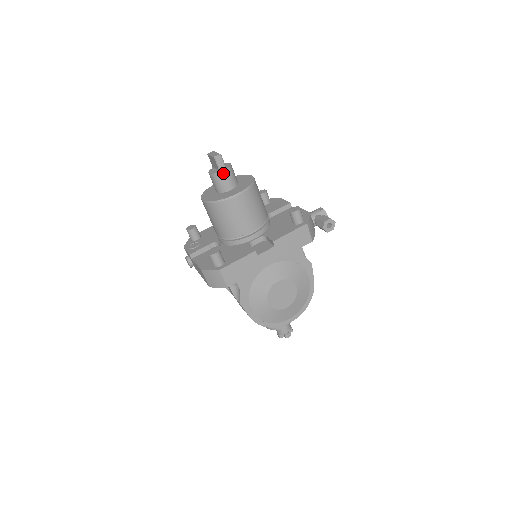
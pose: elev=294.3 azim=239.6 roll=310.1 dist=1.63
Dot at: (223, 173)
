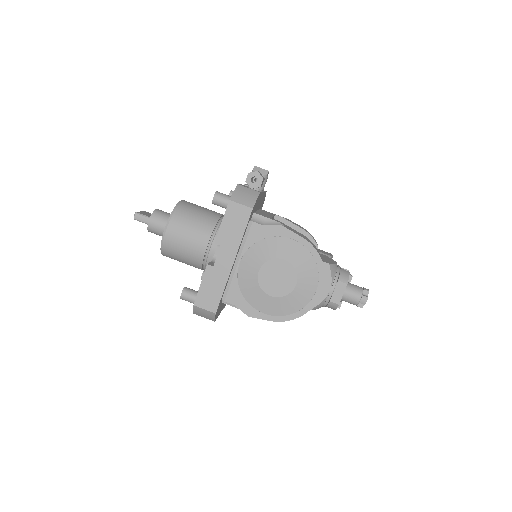
Dot at: (151, 223)
